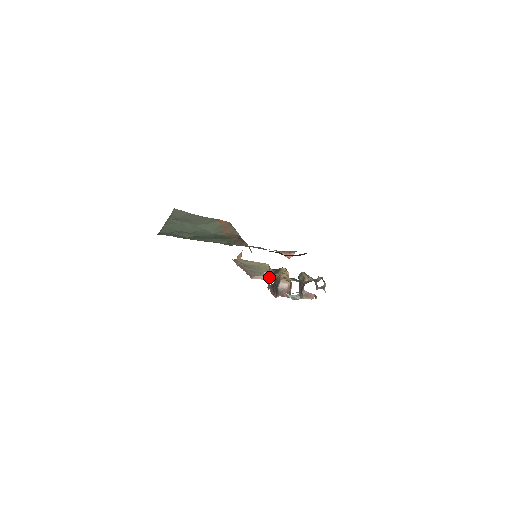
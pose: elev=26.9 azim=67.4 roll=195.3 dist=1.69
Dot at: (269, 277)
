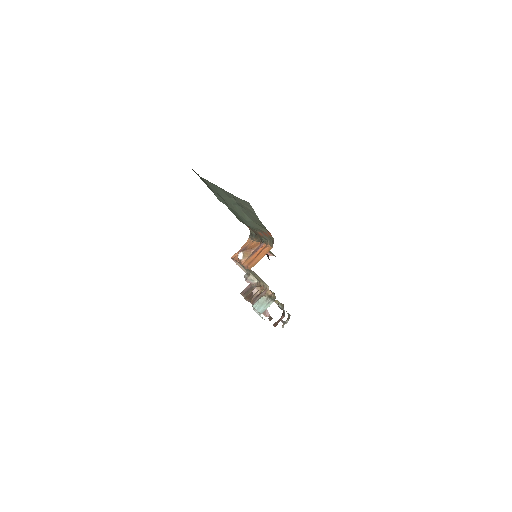
Dot at: (260, 296)
